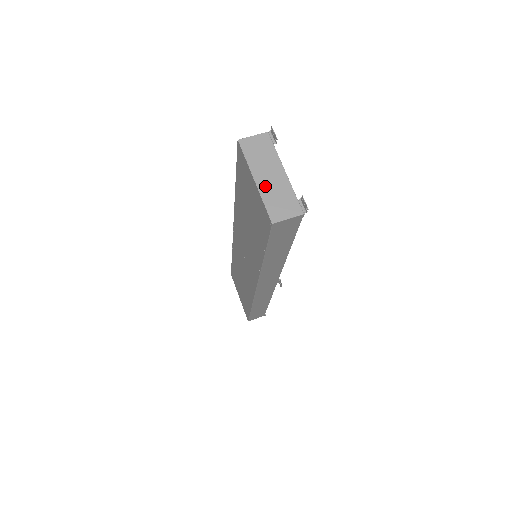
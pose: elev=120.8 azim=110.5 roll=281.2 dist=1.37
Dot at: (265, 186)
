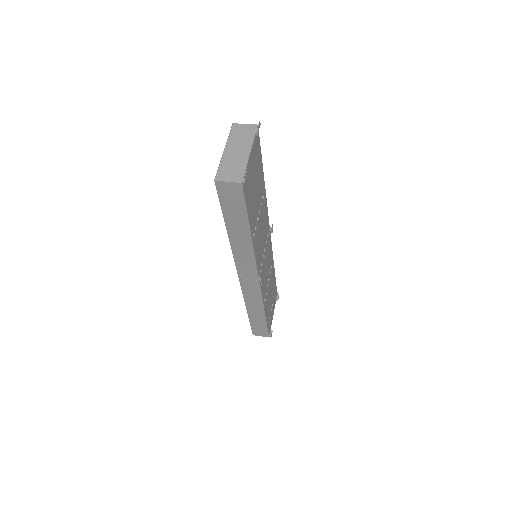
Dot at: (228, 156)
